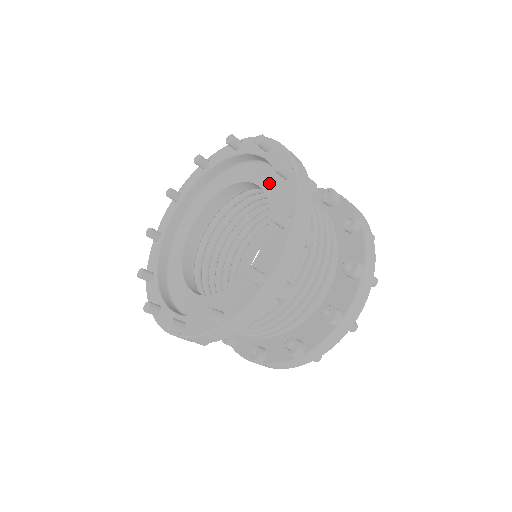
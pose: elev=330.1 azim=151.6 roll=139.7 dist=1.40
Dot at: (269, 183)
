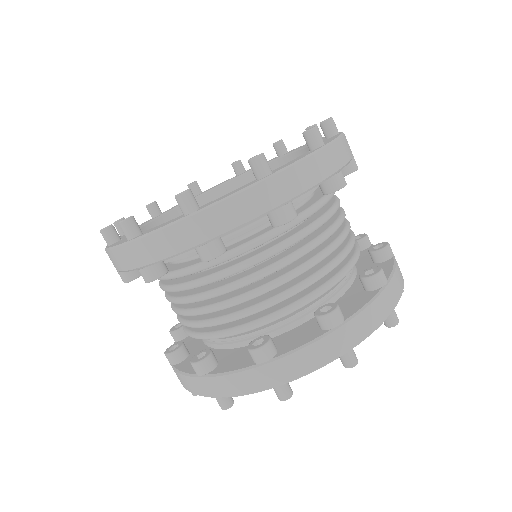
Dot at: occluded
